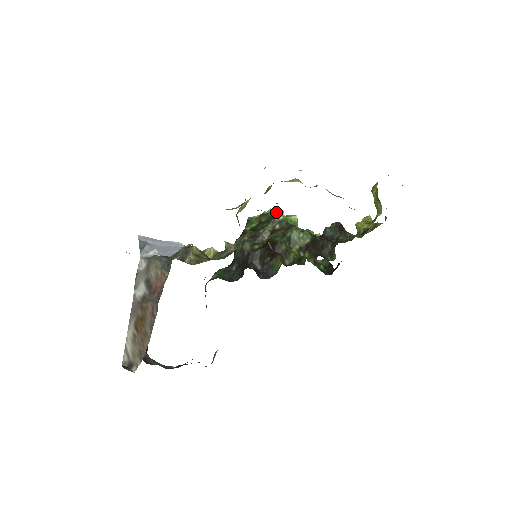
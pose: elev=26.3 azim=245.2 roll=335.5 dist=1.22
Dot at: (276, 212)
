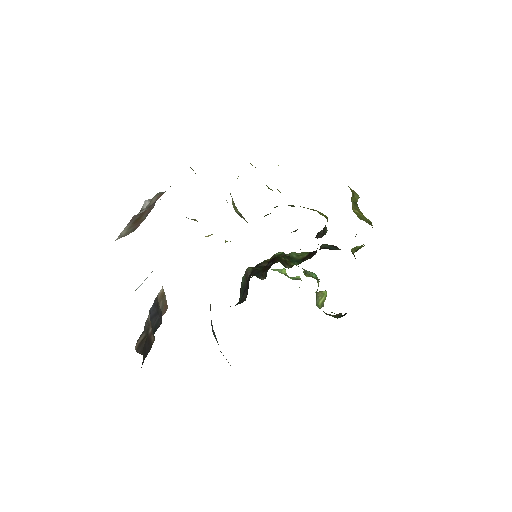
Dot at: occluded
